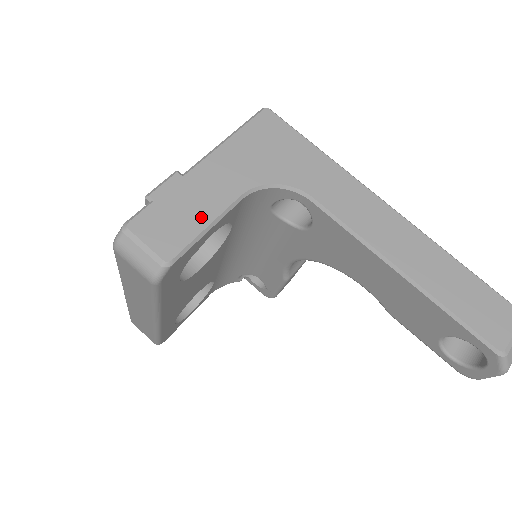
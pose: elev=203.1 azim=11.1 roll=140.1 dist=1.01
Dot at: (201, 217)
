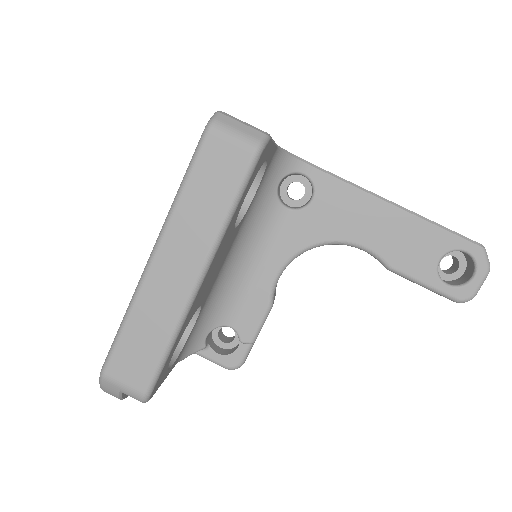
Dot at: occluded
